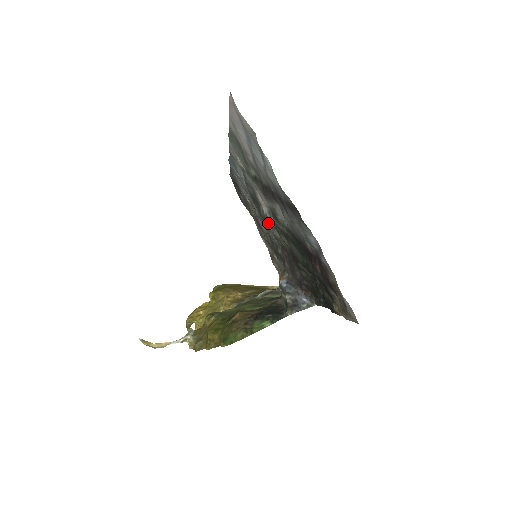
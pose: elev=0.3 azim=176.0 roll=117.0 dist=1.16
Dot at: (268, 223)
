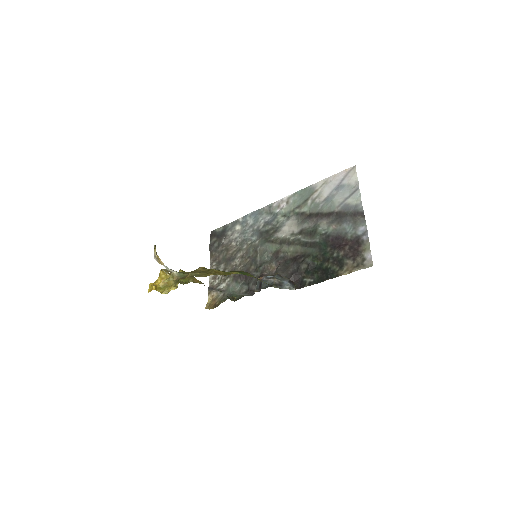
Dot at: (276, 244)
